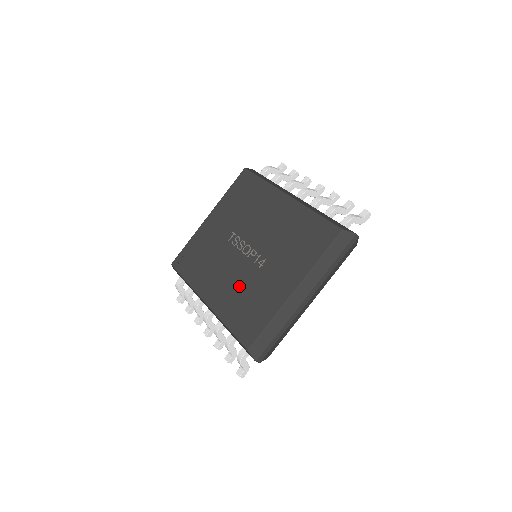
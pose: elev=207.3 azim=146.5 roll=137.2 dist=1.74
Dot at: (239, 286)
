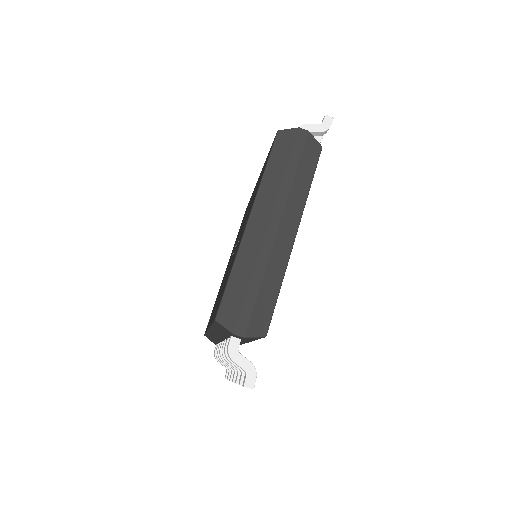
Dot at: occluded
